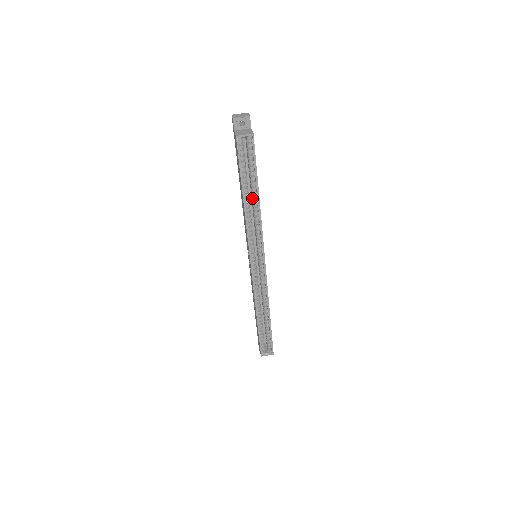
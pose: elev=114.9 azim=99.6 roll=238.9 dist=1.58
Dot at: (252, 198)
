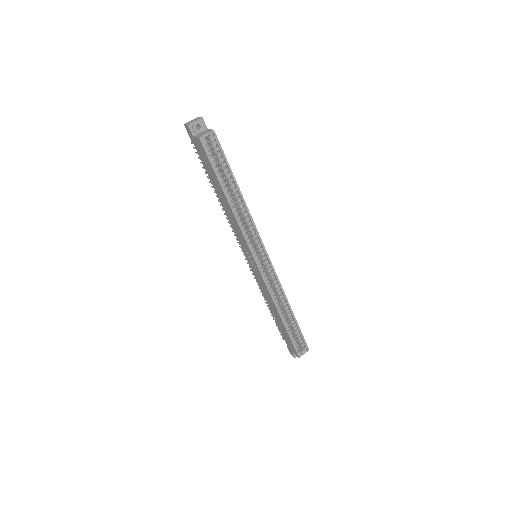
Dot at: (234, 196)
